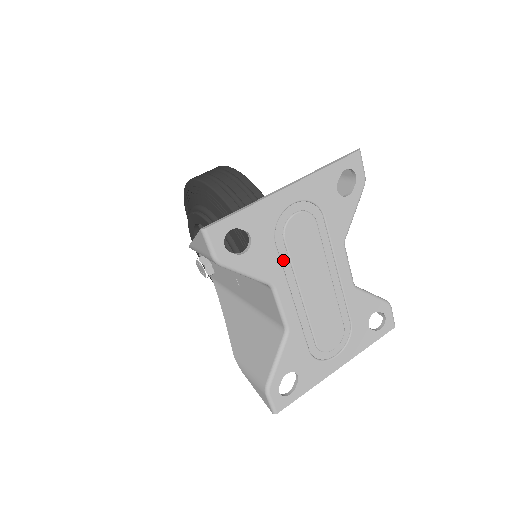
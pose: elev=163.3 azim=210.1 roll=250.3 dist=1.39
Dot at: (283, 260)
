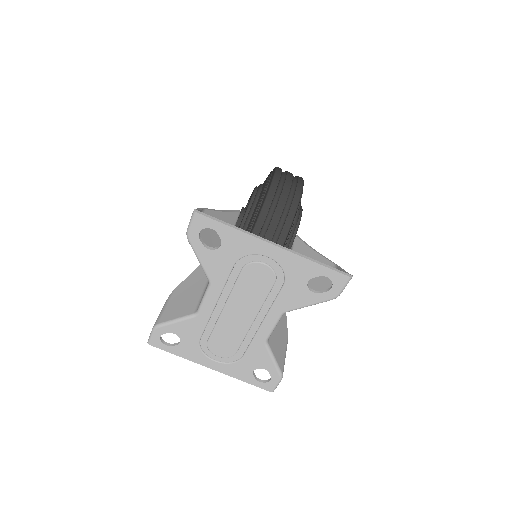
Dot at: (231, 278)
